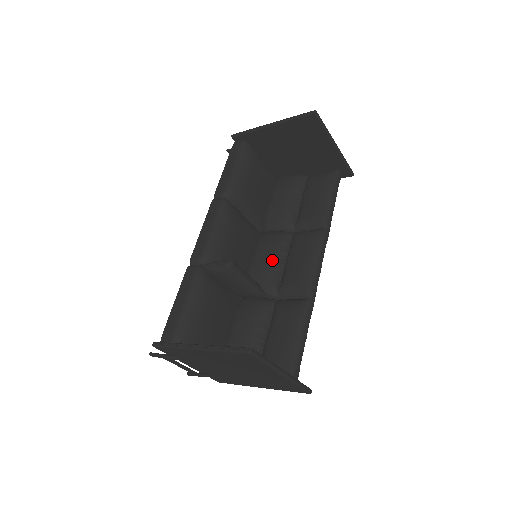
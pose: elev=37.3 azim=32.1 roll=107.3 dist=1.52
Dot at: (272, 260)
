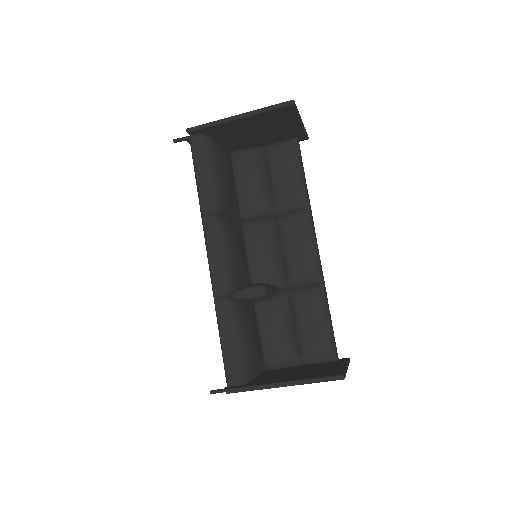
Dot at: (271, 254)
